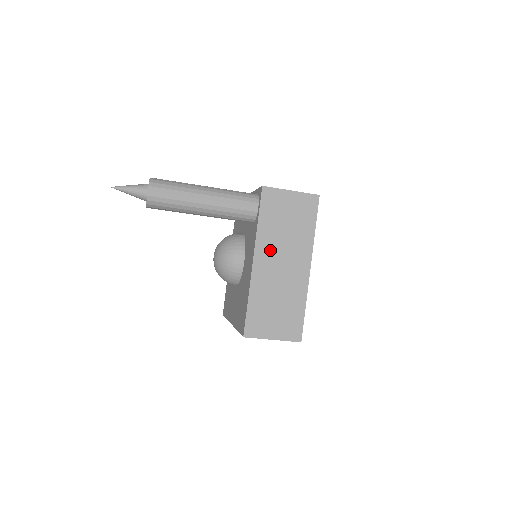
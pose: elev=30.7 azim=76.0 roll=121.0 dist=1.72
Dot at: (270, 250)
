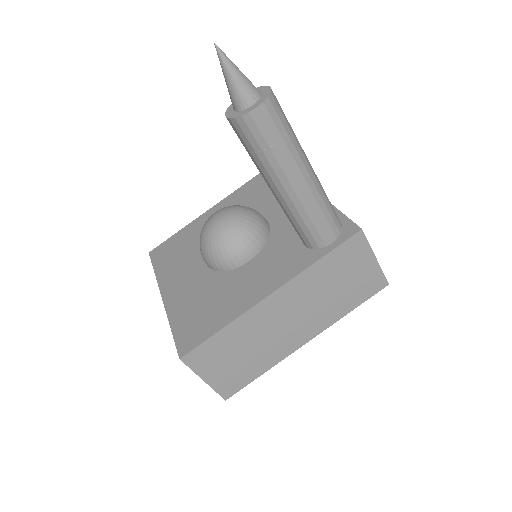
Dot at: (297, 297)
